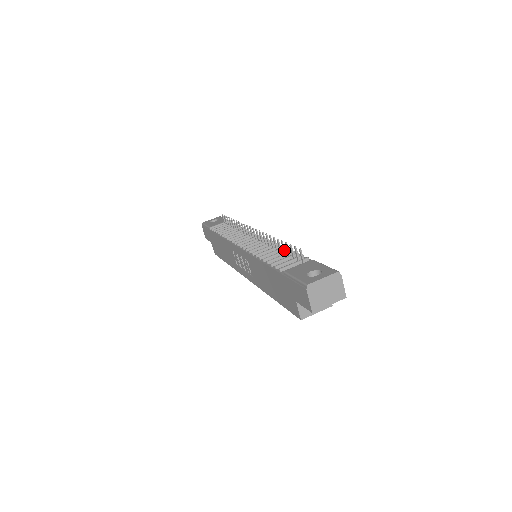
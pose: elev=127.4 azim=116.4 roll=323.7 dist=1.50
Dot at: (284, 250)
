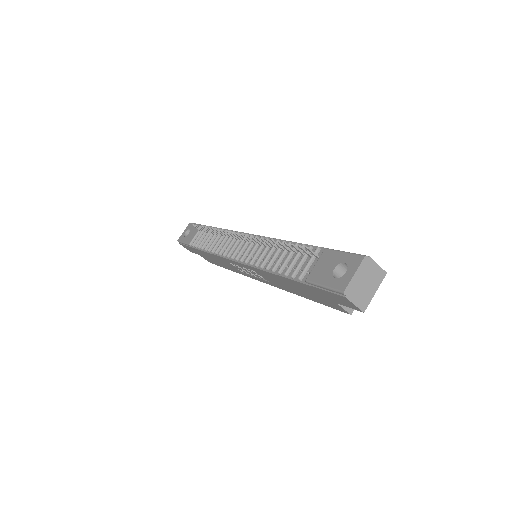
Dot at: (286, 248)
